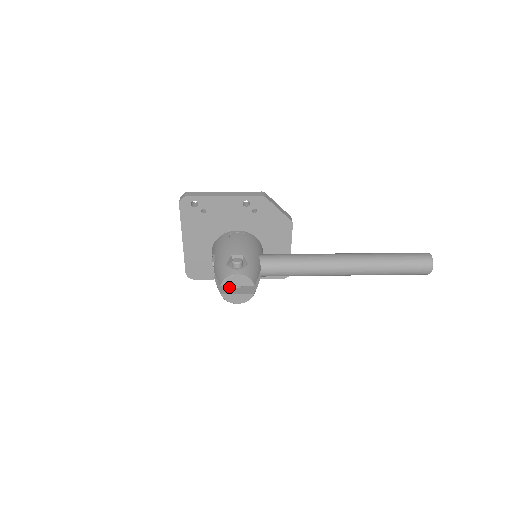
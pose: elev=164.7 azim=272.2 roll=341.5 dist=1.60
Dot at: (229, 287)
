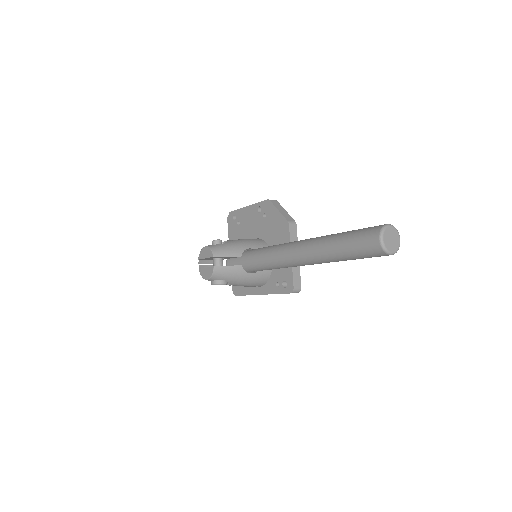
Dot at: occluded
